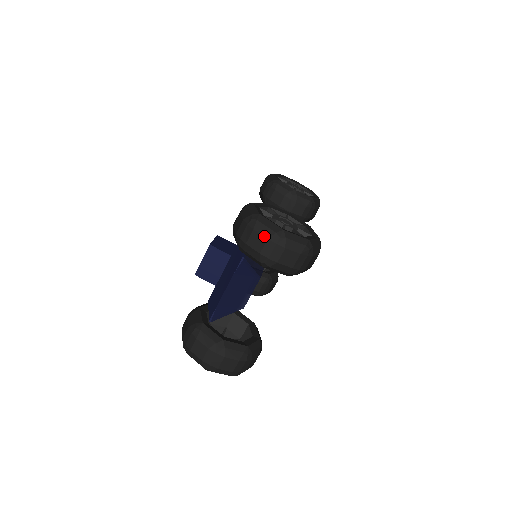
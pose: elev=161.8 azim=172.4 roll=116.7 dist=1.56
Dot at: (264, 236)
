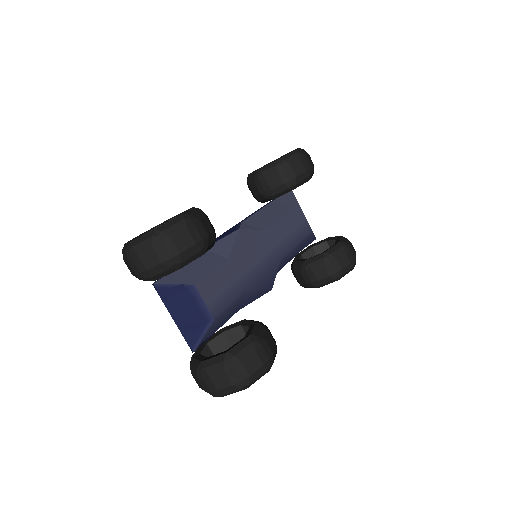
Dot at: (126, 259)
